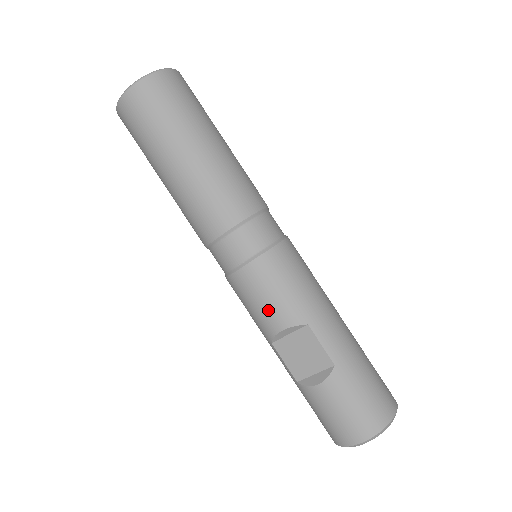
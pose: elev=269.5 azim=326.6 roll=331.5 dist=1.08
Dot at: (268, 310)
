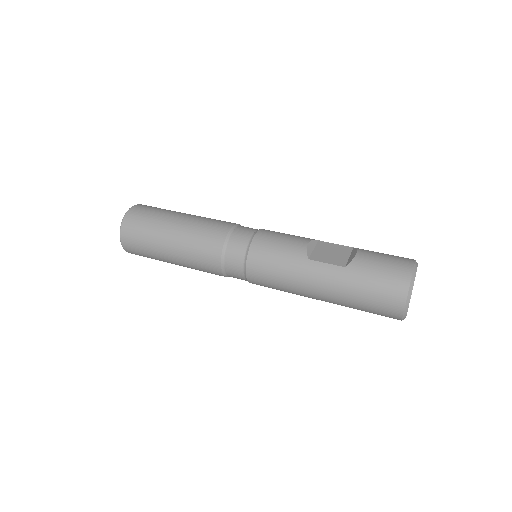
Dot at: (290, 240)
